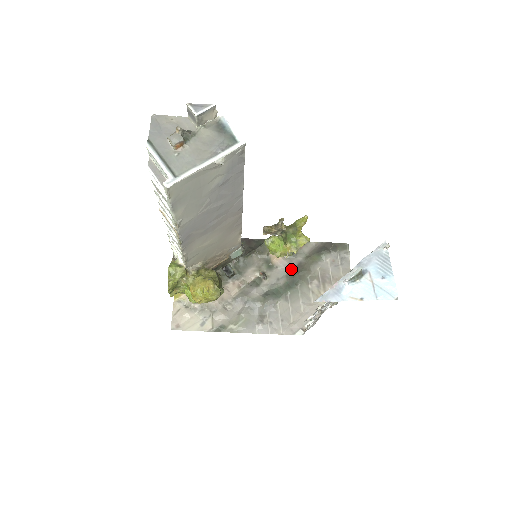
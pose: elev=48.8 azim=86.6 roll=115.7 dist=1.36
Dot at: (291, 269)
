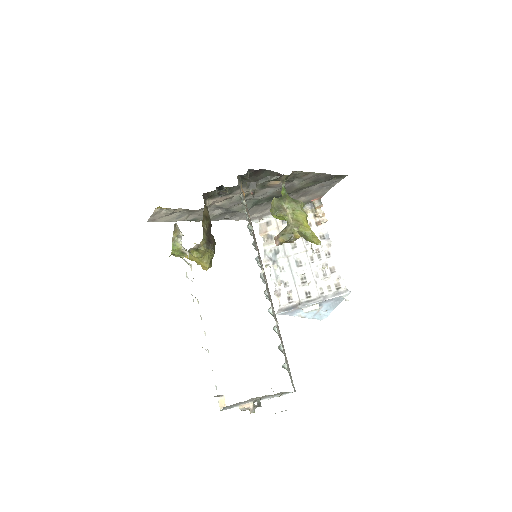
Dot at: (281, 188)
